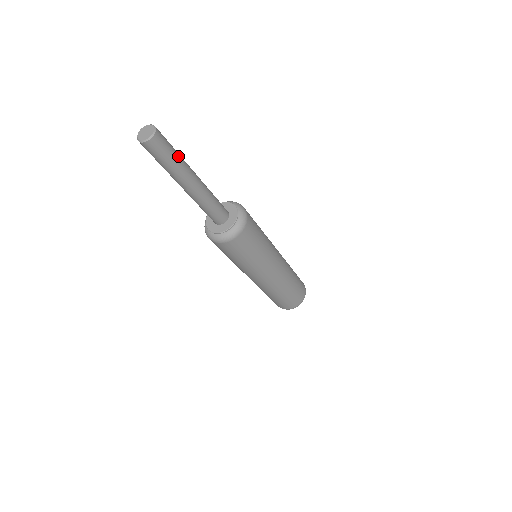
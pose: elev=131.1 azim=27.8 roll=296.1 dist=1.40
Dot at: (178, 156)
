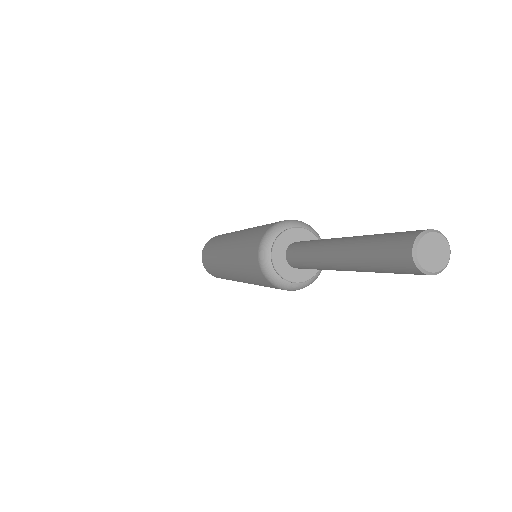
Dot at: occluded
